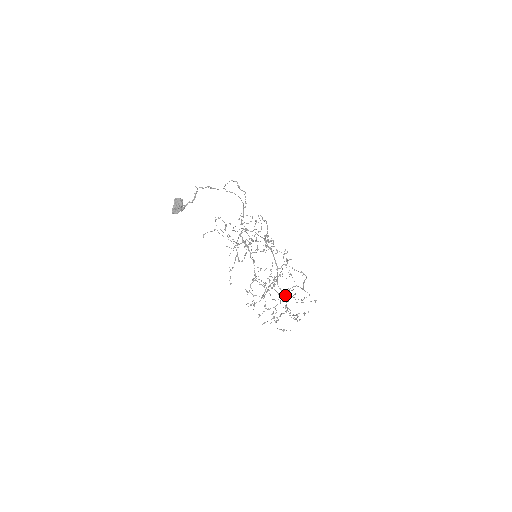
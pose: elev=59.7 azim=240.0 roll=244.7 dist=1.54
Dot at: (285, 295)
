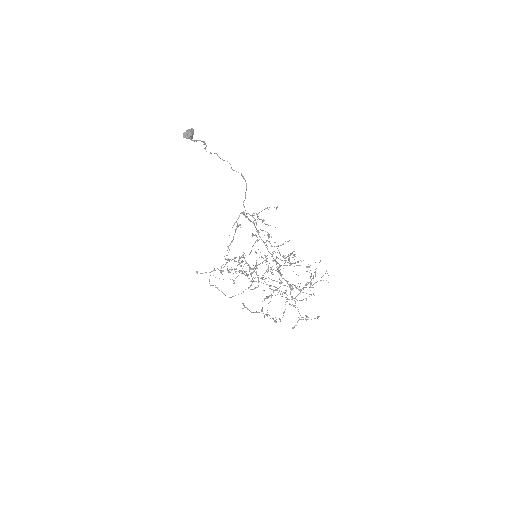
Dot at: (291, 263)
